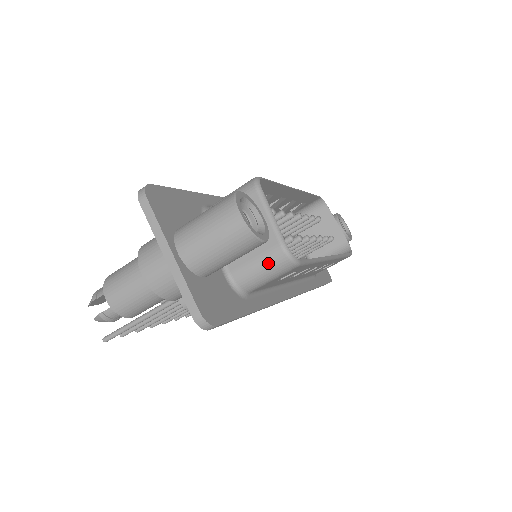
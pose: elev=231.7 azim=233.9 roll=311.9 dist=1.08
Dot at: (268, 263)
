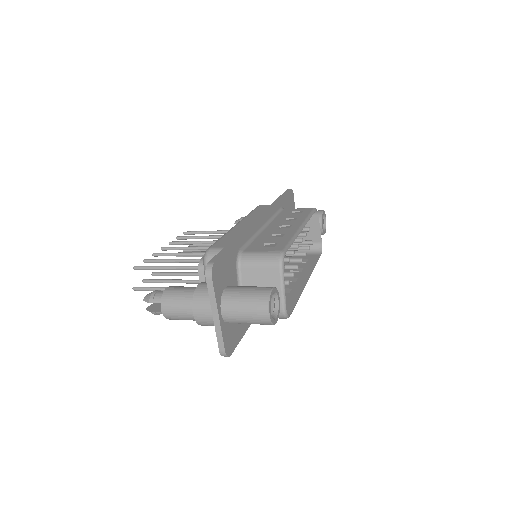
Dot at: occluded
